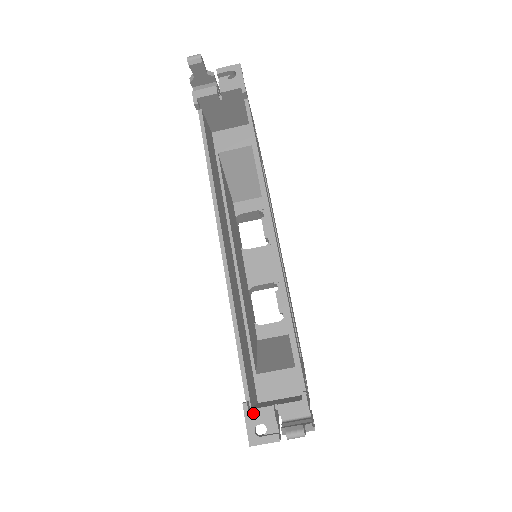
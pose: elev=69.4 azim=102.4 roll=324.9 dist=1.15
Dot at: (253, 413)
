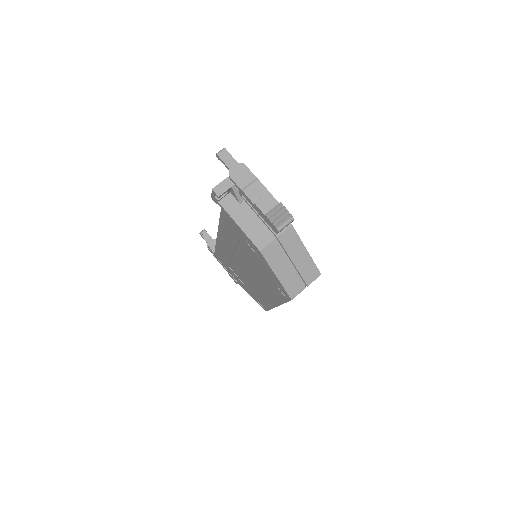
Dot at: occluded
